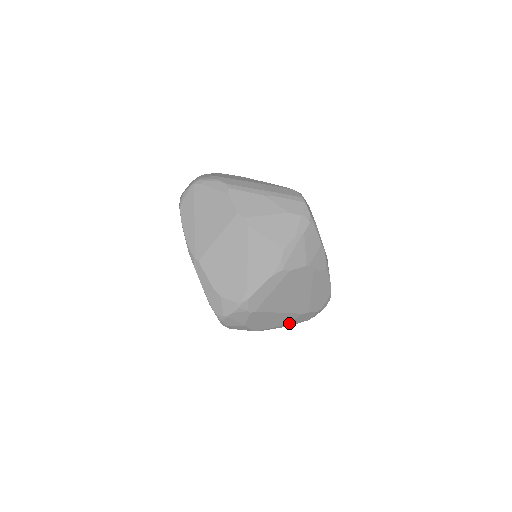
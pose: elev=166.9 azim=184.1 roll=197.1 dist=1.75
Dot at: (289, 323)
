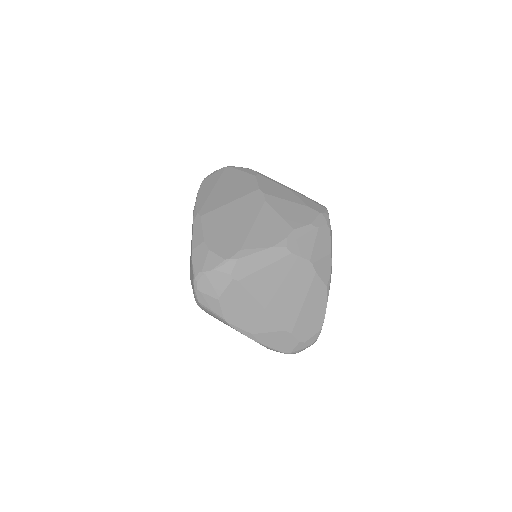
Dot at: (265, 338)
